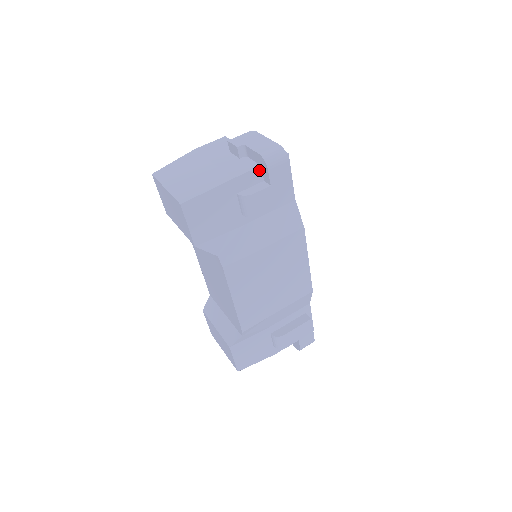
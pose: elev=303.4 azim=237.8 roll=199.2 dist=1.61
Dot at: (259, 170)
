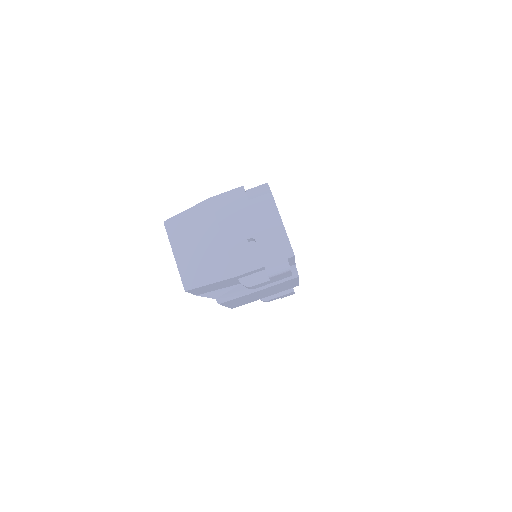
Dot at: (262, 268)
